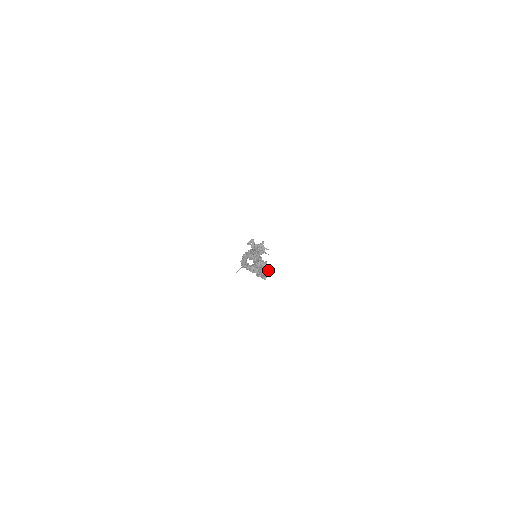
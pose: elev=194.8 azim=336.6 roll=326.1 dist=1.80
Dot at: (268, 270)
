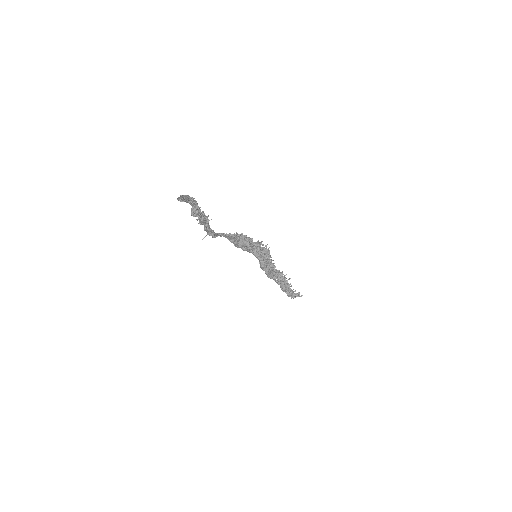
Dot at: (188, 195)
